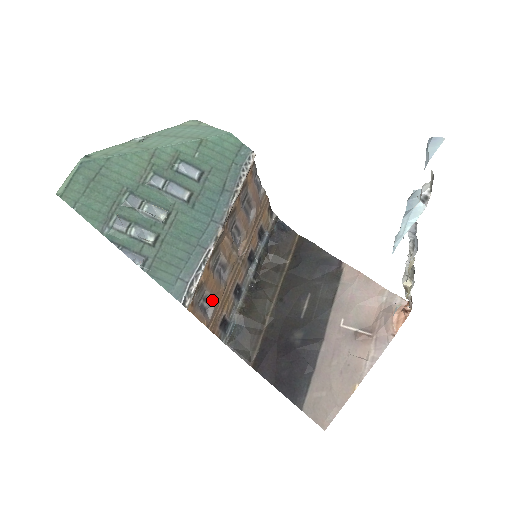
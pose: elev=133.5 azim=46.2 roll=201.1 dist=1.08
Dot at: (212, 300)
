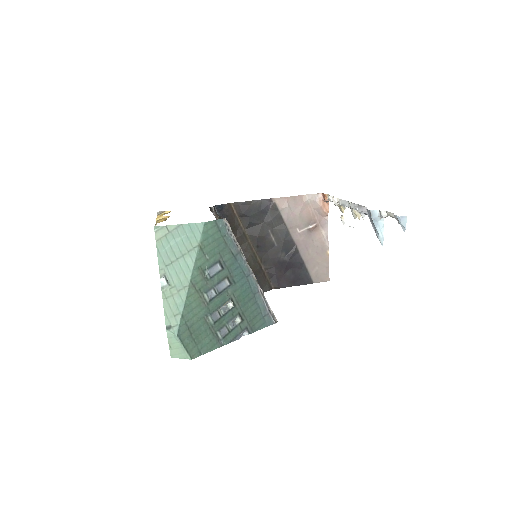
Dot at: occluded
